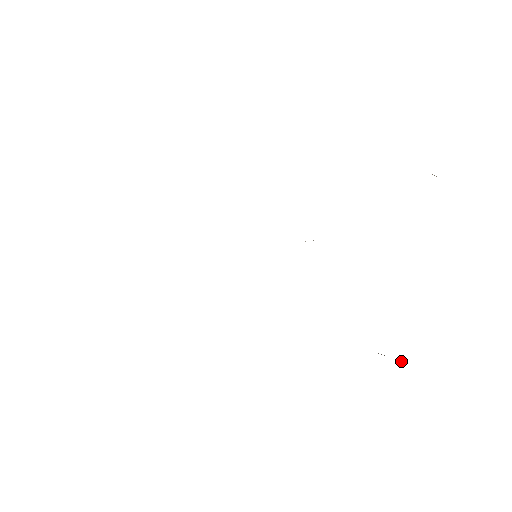
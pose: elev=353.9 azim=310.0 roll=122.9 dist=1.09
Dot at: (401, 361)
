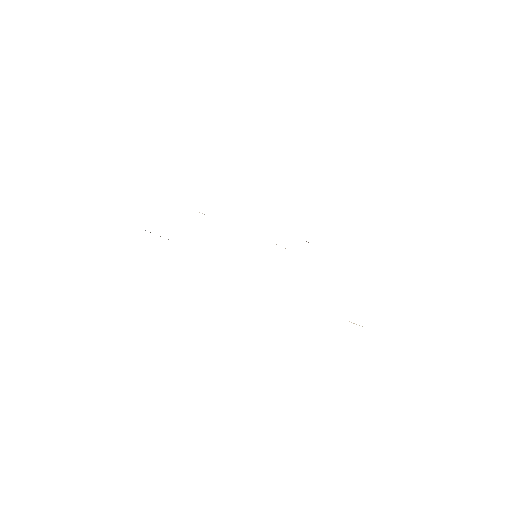
Dot at: (362, 326)
